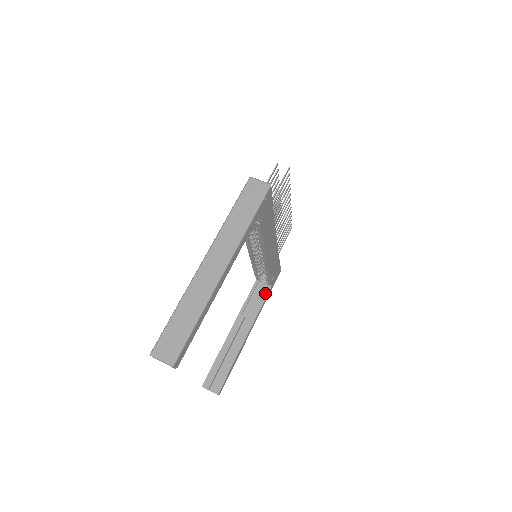
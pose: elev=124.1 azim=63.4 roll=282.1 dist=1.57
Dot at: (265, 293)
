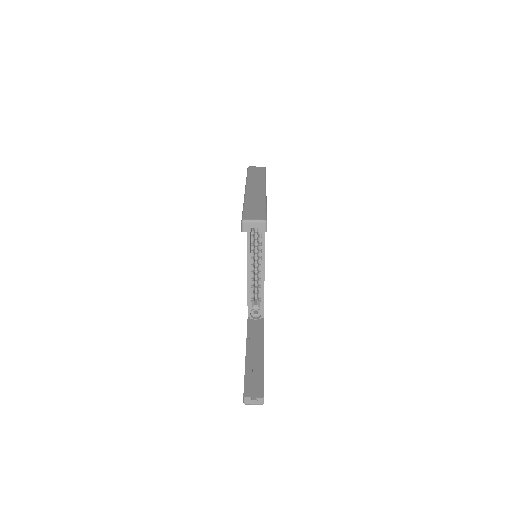
Dot at: (261, 323)
